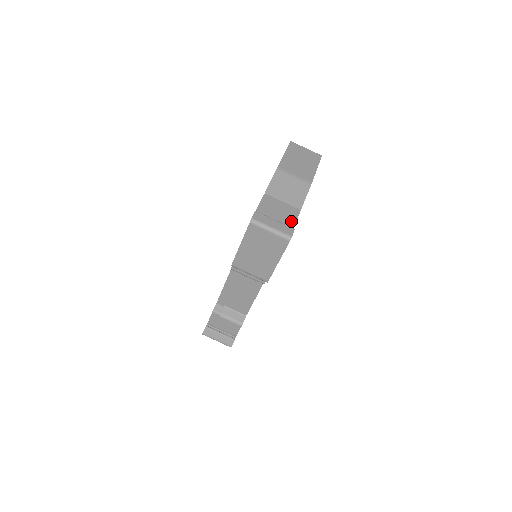
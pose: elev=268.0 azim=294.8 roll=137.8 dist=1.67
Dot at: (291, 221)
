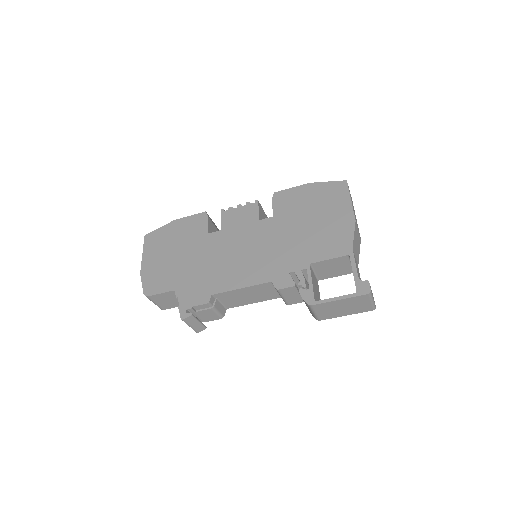
Dot at: occluded
